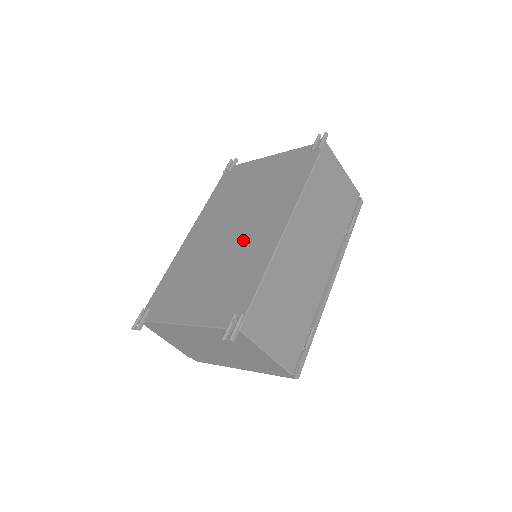
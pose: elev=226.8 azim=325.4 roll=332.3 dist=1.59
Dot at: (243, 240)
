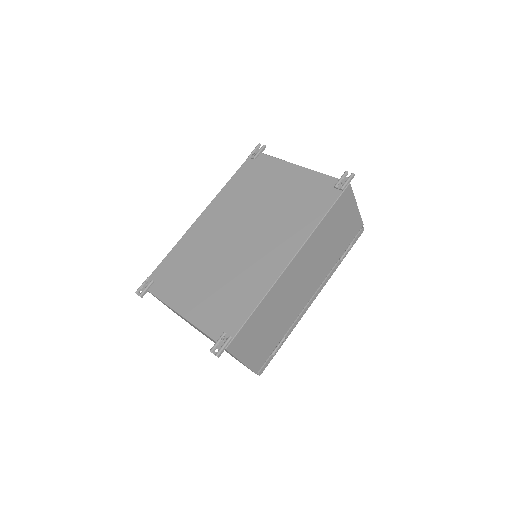
Dot at: (249, 255)
